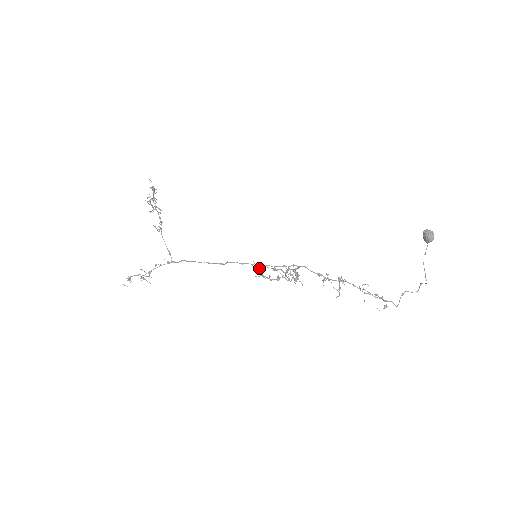
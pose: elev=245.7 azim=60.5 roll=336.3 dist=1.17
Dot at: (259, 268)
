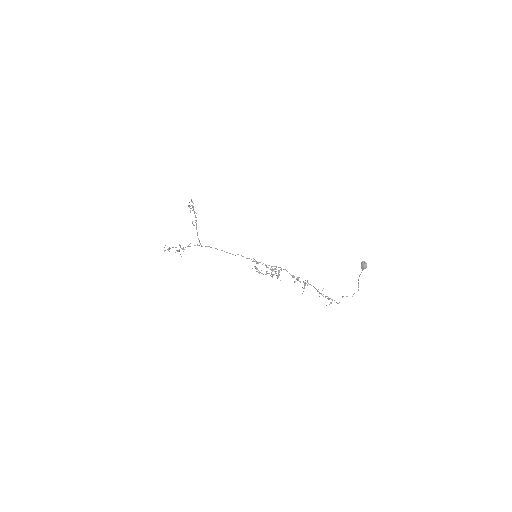
Dot at: (257, 263)
